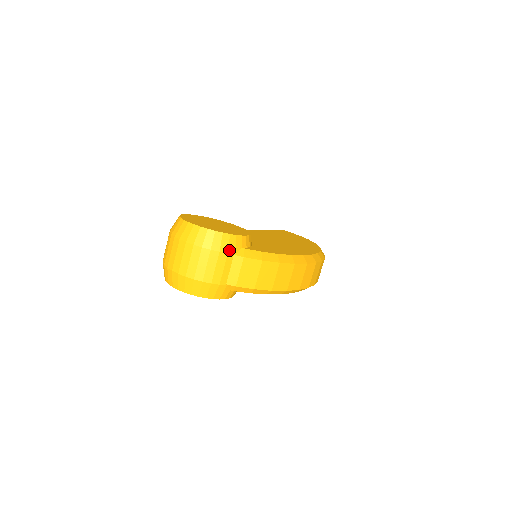
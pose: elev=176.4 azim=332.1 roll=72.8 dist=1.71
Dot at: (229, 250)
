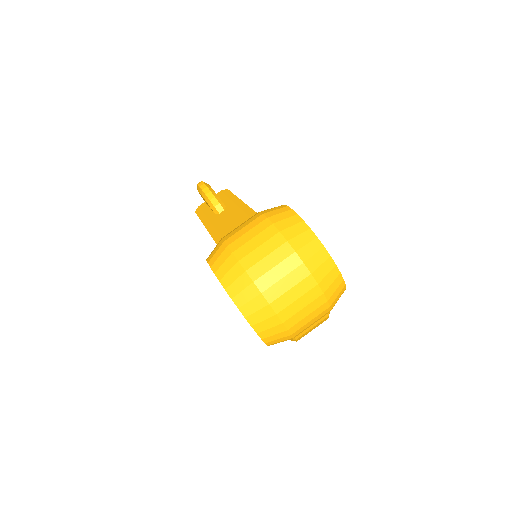
Dot at: occluded
